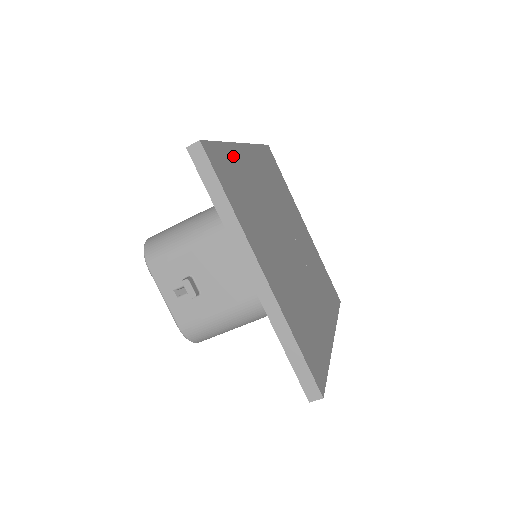
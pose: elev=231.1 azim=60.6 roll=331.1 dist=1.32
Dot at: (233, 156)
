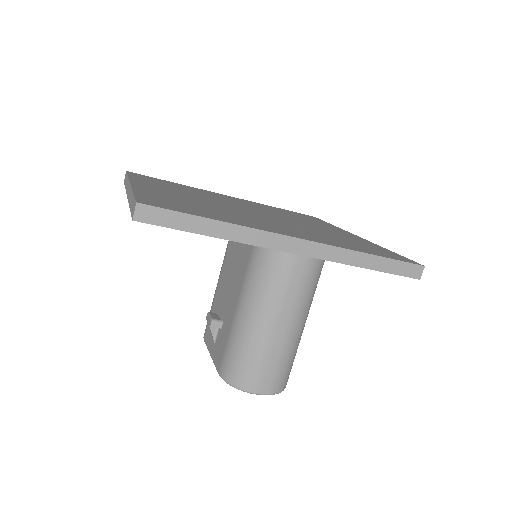
Dot at: occluded
